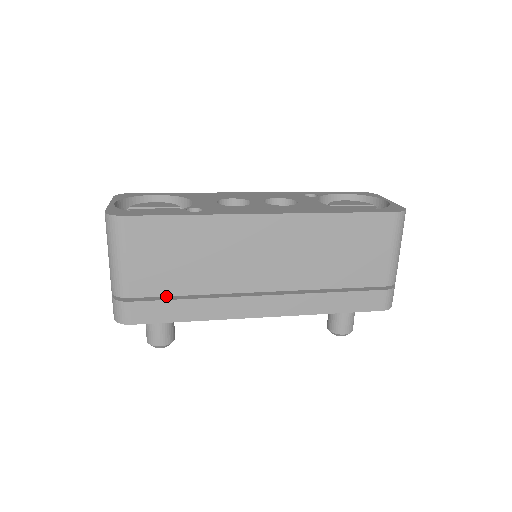
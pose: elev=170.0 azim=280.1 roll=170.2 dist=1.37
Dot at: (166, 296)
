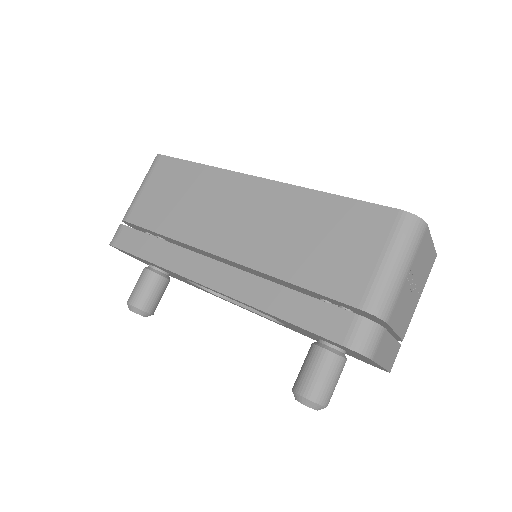
Dot at: occluded
